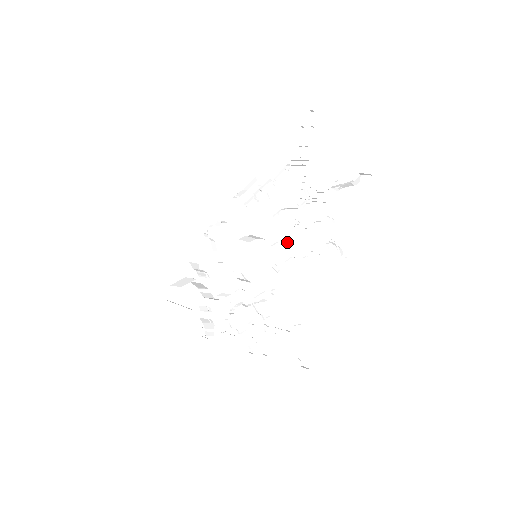
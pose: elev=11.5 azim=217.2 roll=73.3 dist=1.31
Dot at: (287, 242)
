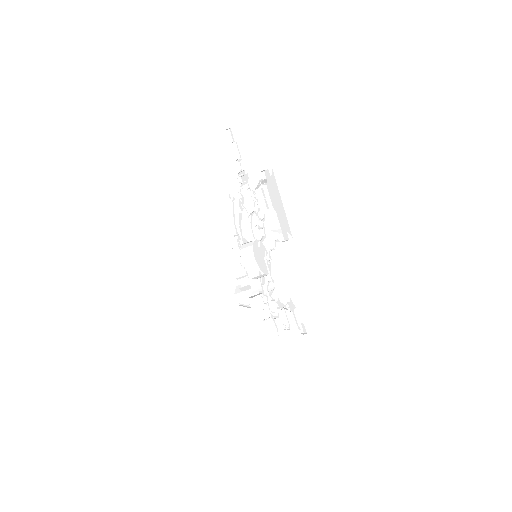
Dot at: (263, 239)
